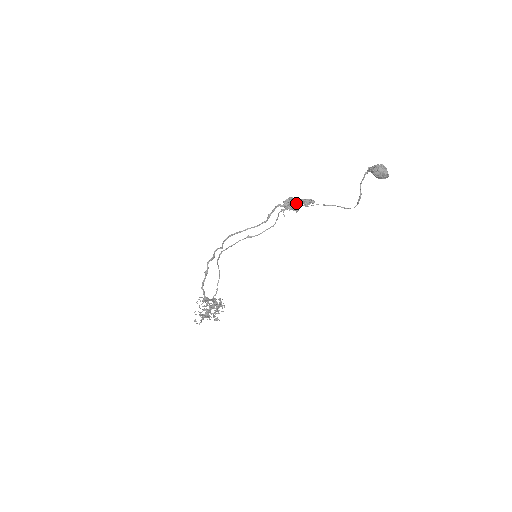
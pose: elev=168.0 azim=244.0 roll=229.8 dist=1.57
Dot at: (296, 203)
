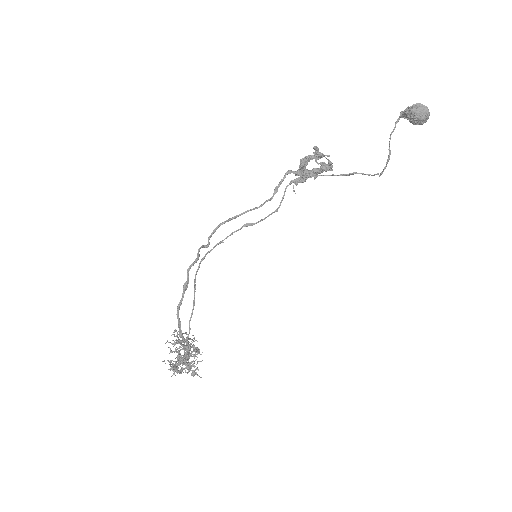
Dot at: occluded
